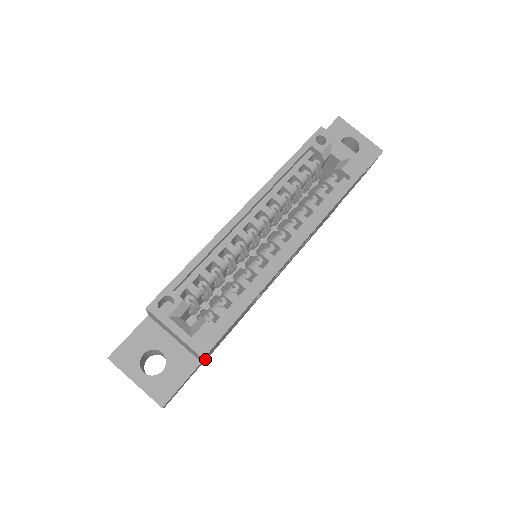
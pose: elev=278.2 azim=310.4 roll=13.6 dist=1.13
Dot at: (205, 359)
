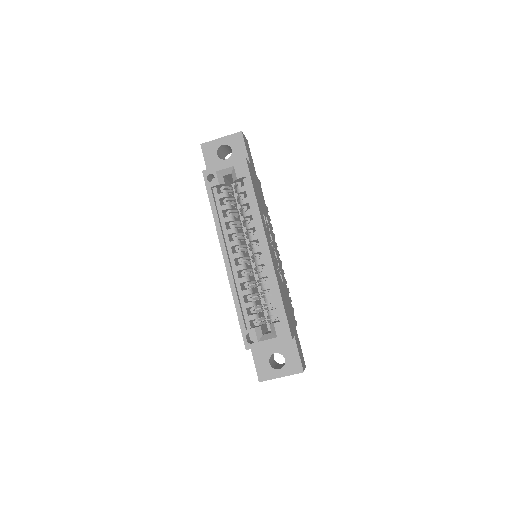
Dot at: (295, 329)
